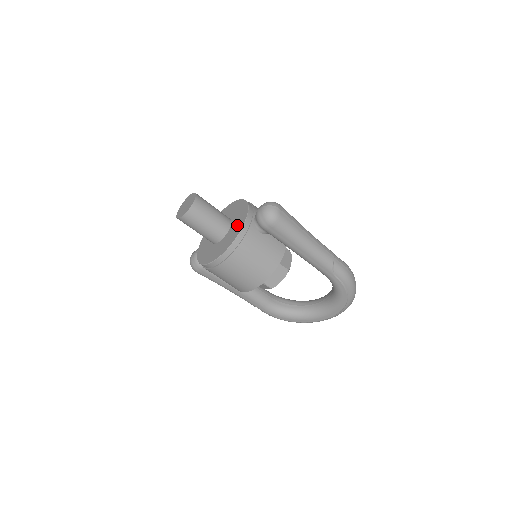
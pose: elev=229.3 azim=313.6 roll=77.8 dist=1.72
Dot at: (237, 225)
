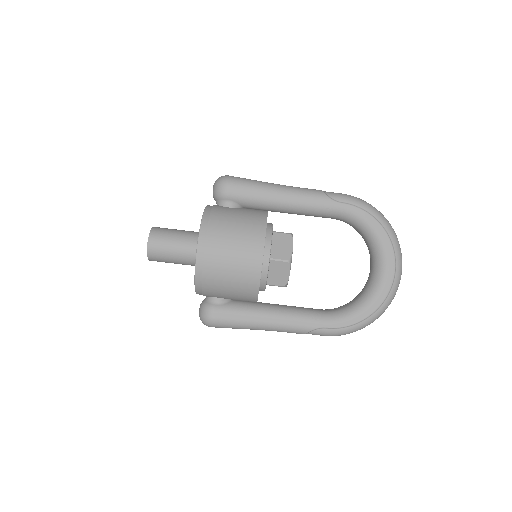
Dot at: occluded
